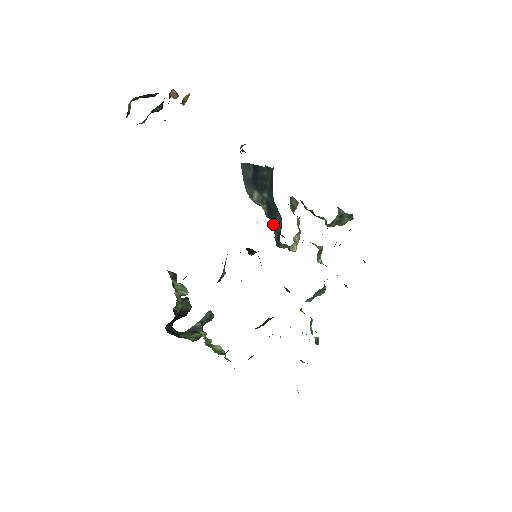
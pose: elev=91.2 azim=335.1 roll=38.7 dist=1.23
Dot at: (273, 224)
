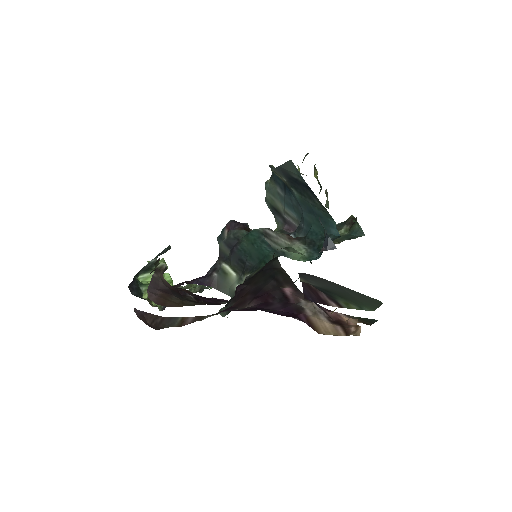
Dot at: (275, 186)
